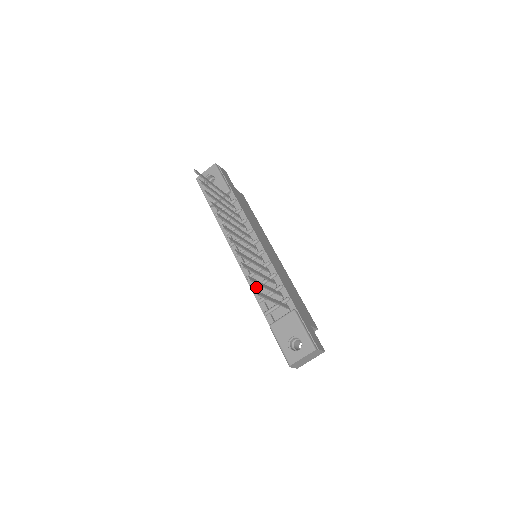
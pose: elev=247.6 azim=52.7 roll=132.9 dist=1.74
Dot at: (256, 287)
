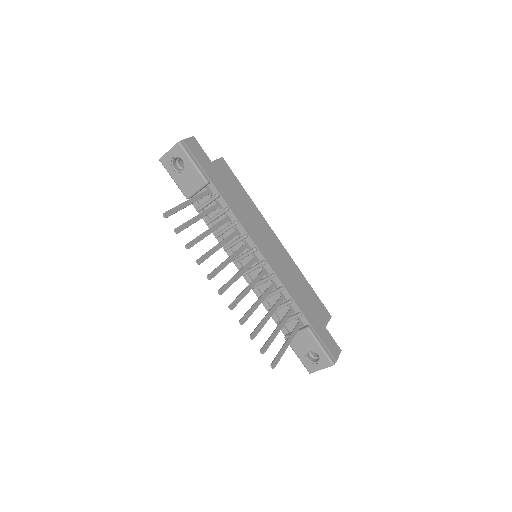
Dot at: (264, 299)
